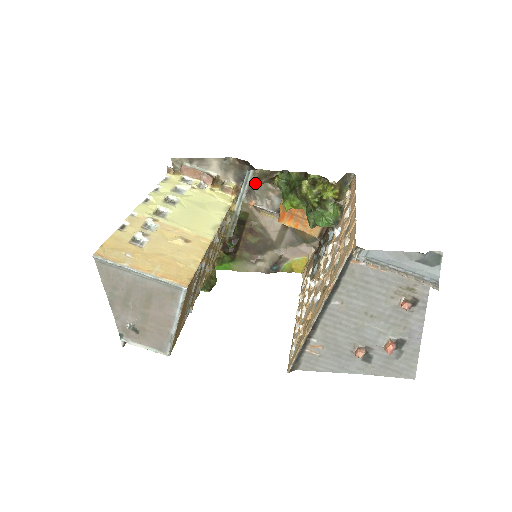
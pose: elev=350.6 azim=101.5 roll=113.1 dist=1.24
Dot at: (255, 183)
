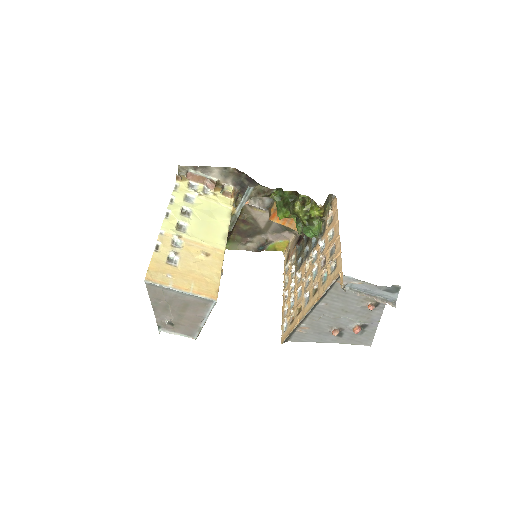
Dot at: (254, 196)
